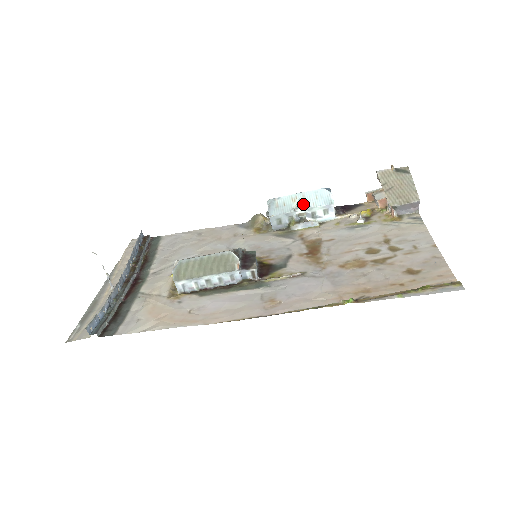
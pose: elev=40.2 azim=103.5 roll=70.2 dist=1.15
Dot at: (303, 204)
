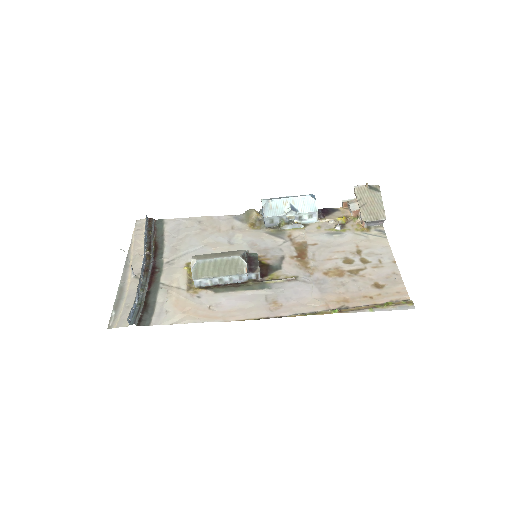
Dot at: (293, 209)
